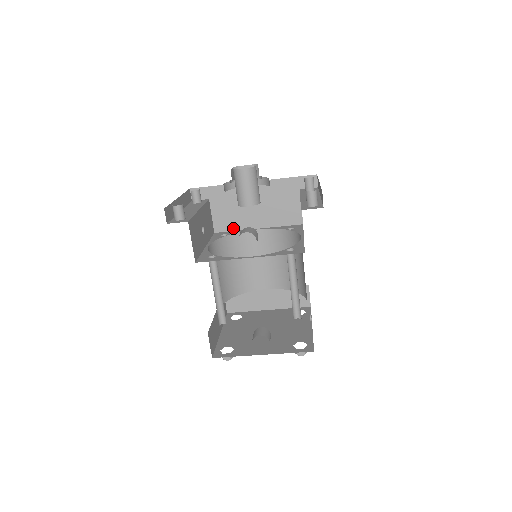
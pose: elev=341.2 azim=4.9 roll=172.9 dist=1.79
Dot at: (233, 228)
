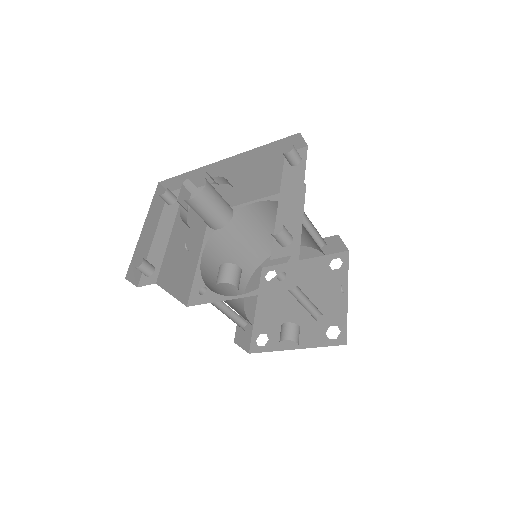
Dot at: occluded
